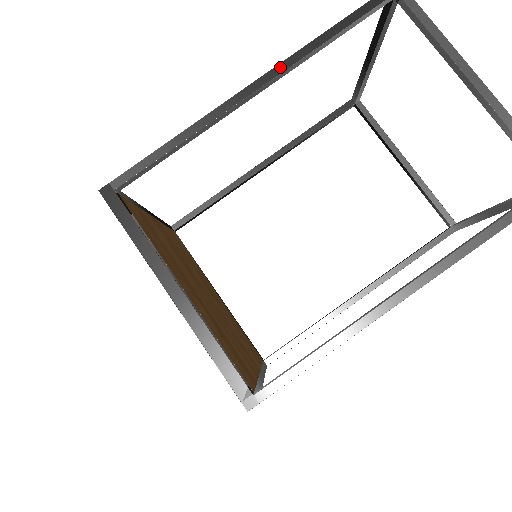
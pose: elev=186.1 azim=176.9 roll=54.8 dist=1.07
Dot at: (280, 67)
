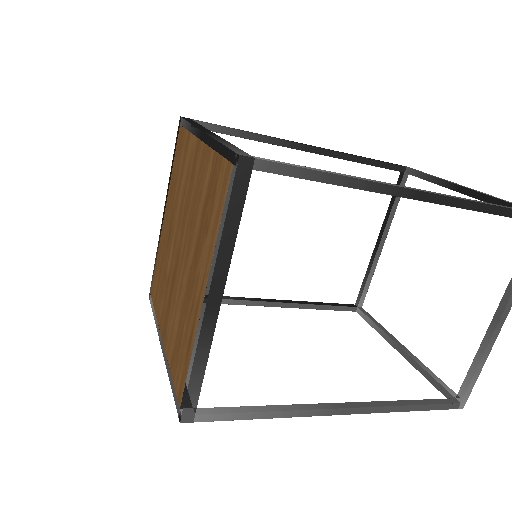
Dot at: (451, 200)
